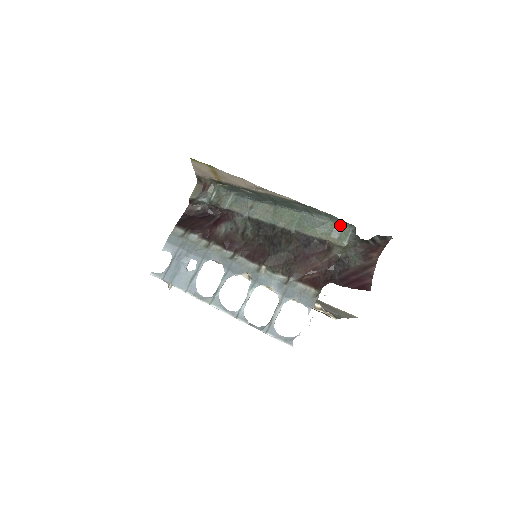
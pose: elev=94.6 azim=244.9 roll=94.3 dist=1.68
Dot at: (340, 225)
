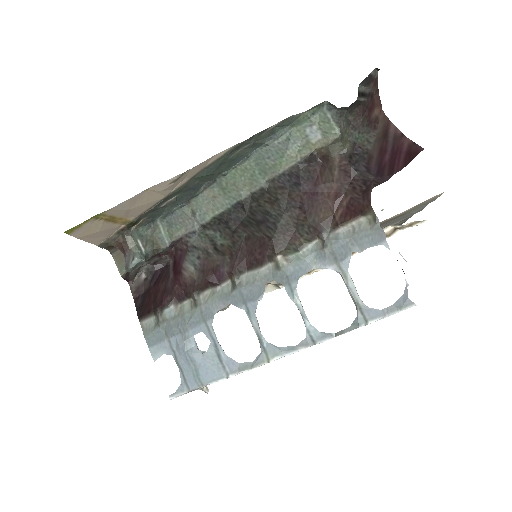
Dot at: (308, 119)
